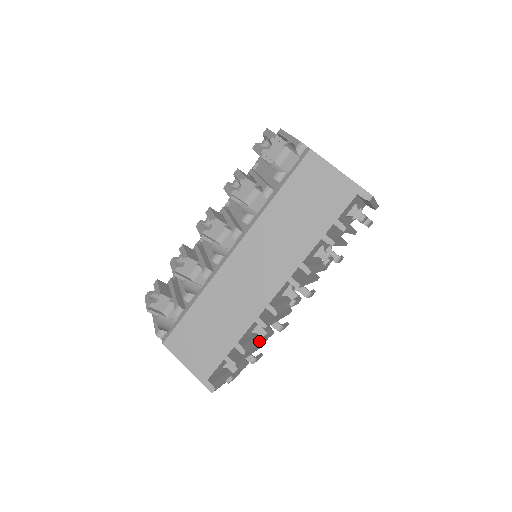
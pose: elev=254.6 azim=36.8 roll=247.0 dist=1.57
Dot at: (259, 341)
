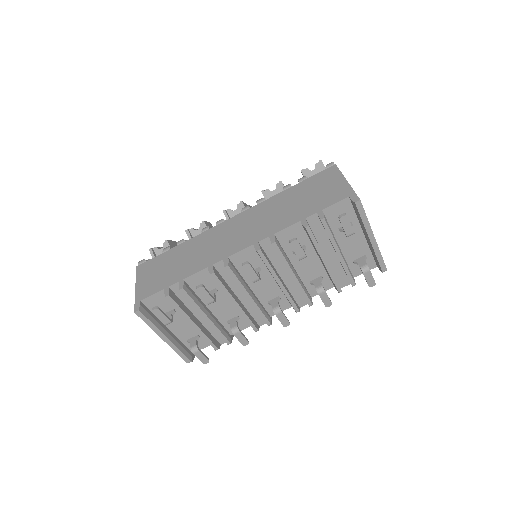
Dot at: (199, 285)
